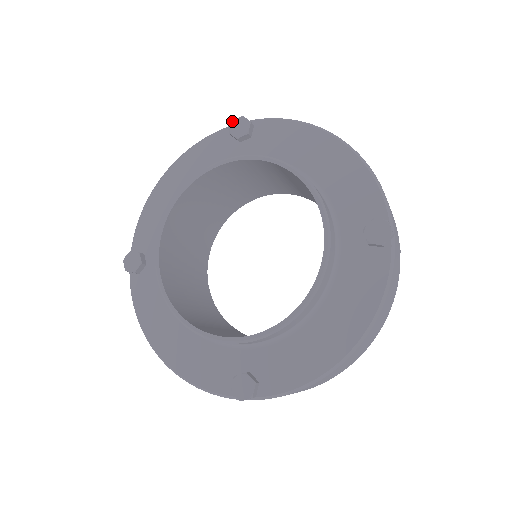
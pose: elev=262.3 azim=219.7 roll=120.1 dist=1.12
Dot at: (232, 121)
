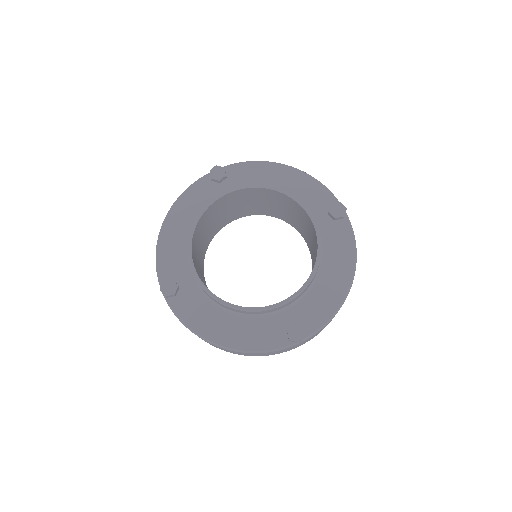
Dot at: (210, 170)
